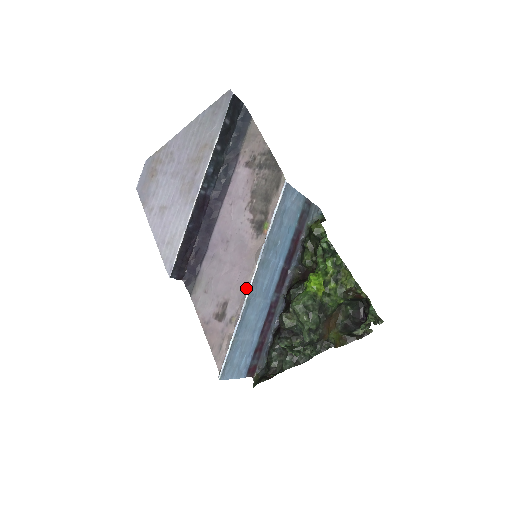
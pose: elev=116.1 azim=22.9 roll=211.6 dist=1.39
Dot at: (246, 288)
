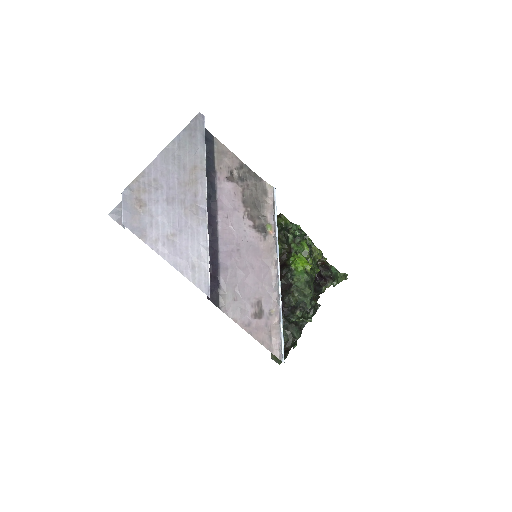
Dot at: (273, 282)
